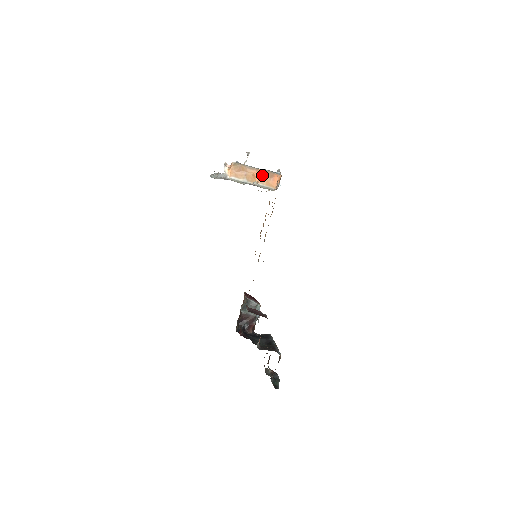
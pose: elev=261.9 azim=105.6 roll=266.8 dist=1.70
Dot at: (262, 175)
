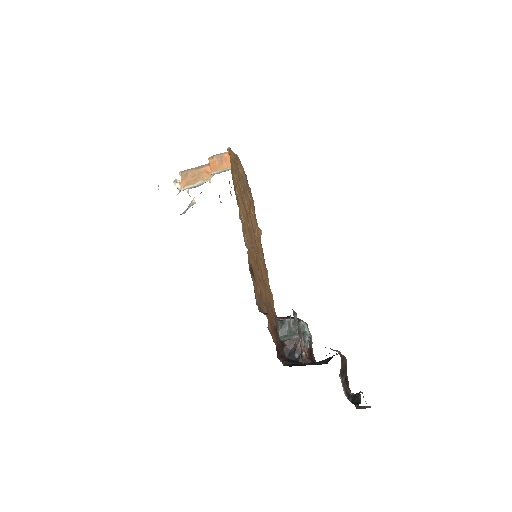
Dot at: (211, 163)
